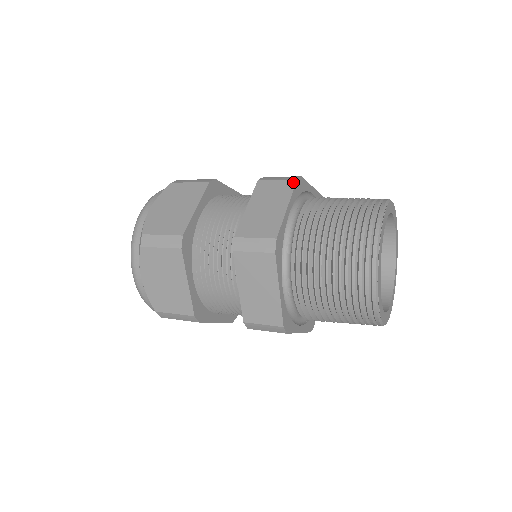
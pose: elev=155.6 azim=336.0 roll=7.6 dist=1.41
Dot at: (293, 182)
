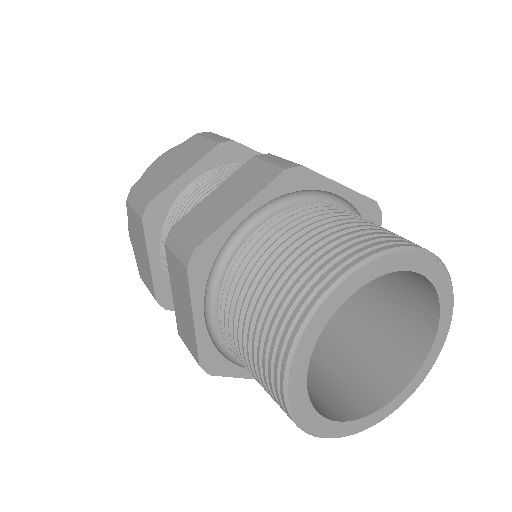
Dot at: (278, 172)
